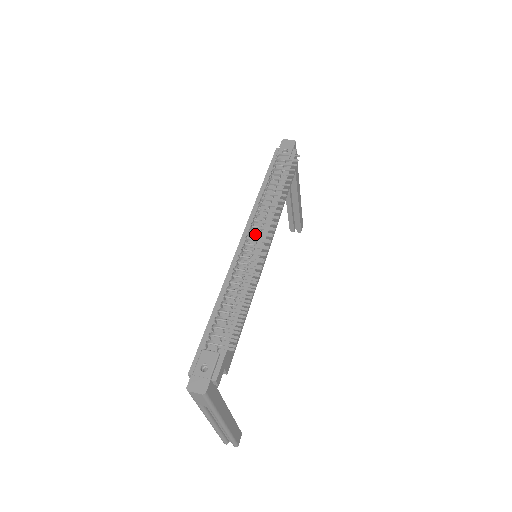
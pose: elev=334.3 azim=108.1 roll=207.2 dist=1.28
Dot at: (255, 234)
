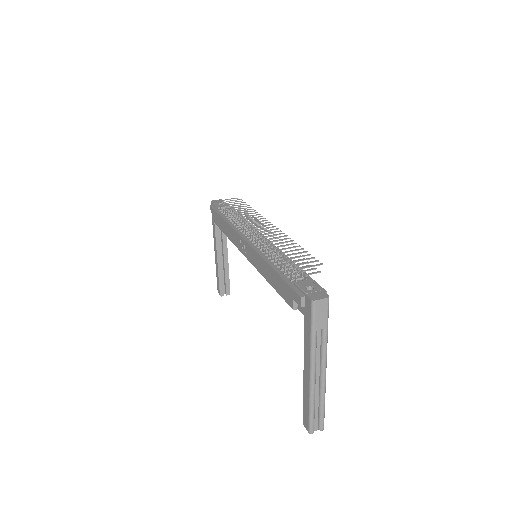
Dot at: (259, 226)
